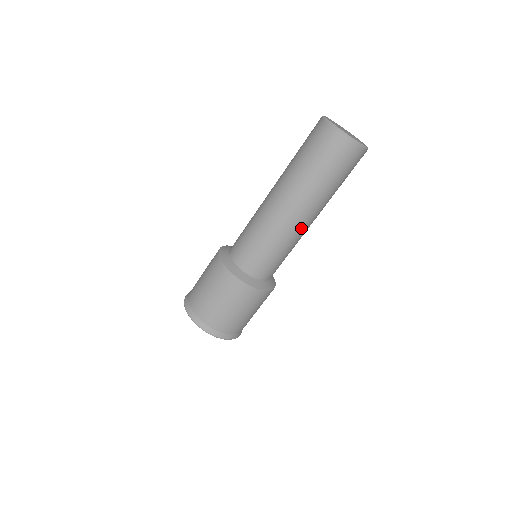
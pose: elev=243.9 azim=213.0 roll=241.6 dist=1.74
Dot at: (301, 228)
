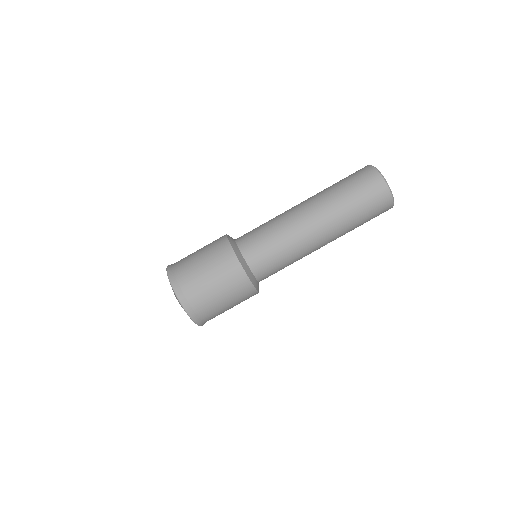
Dot at: (305, 228)
